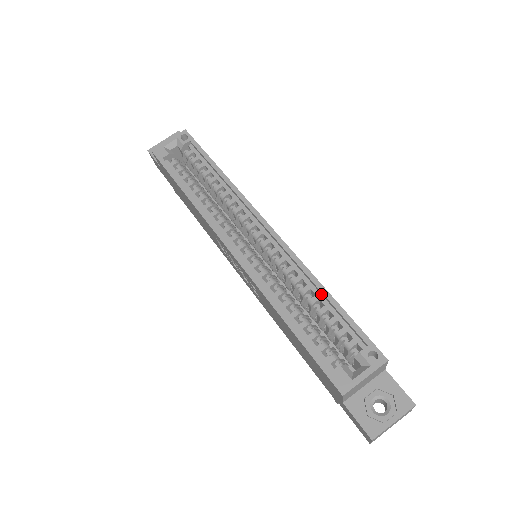
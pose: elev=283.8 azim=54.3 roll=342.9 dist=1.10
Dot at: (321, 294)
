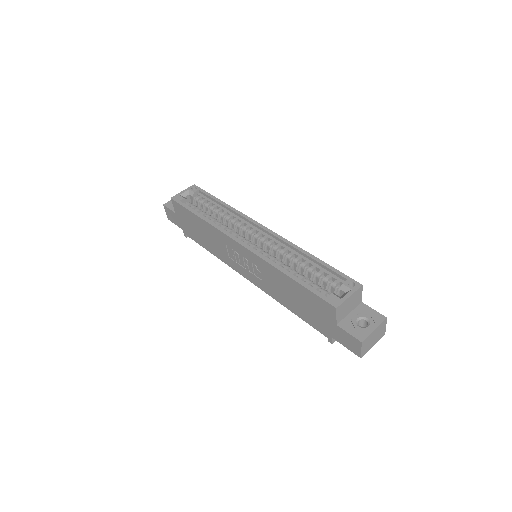
Dot at: (309, 259)
